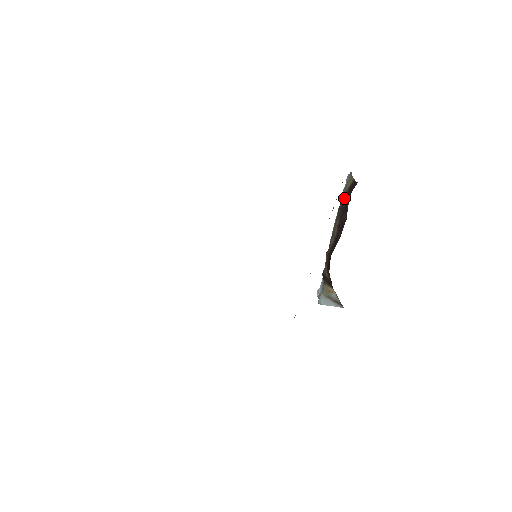
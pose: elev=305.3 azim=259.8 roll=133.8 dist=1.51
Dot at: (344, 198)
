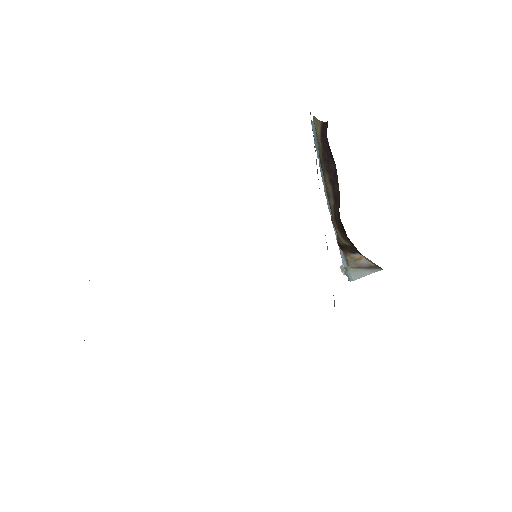
Dot at: (321, 148)
